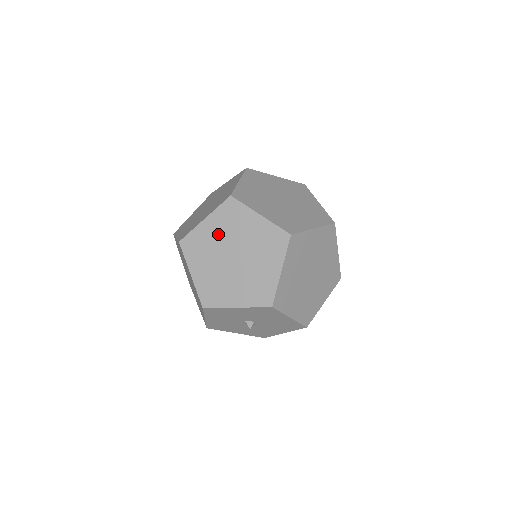
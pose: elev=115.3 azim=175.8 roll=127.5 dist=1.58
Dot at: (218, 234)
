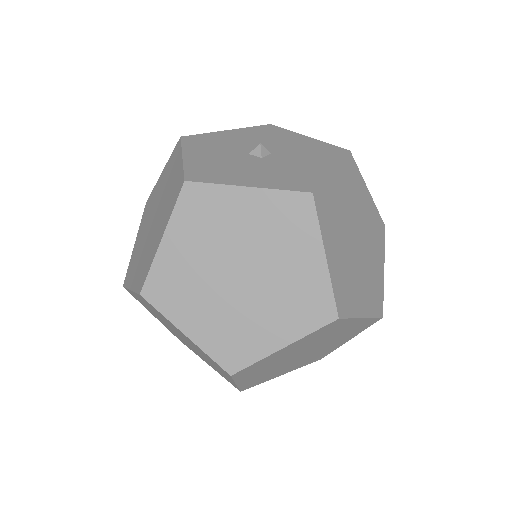
Dot at: occluded
